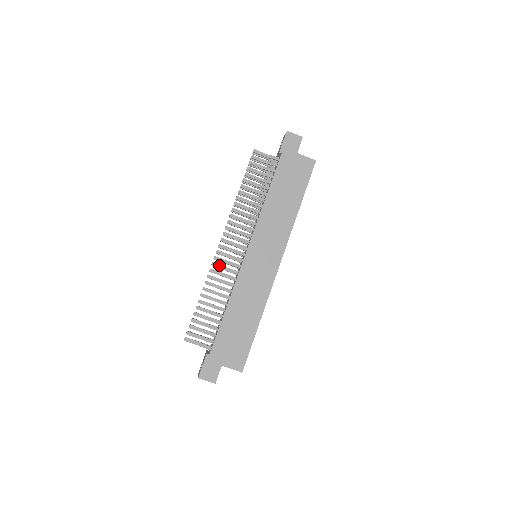
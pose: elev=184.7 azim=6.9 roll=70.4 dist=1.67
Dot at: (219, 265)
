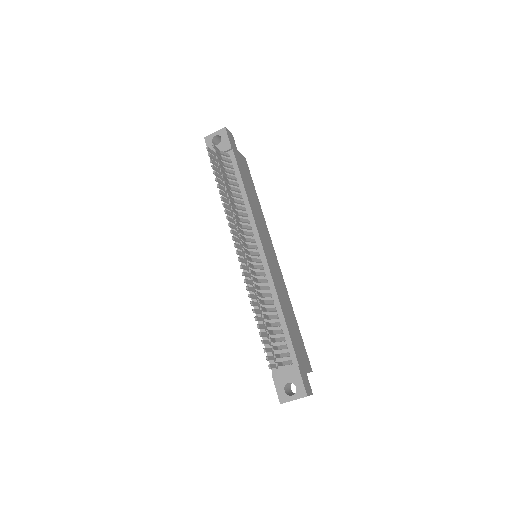
Dot at: (253, 271)
